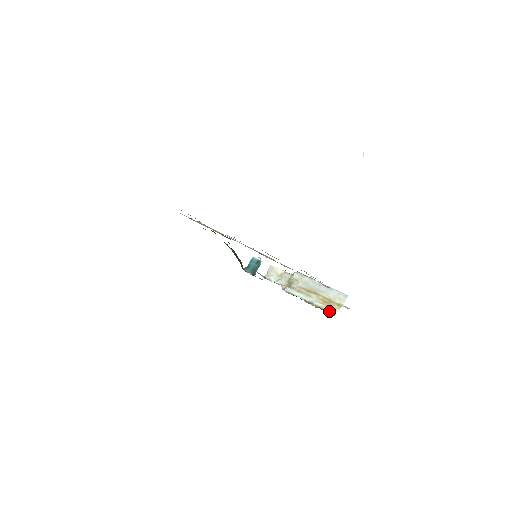
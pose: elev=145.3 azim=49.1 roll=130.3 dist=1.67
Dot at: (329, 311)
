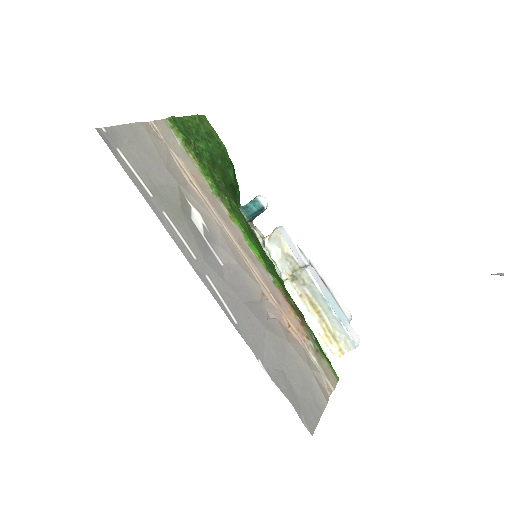
Dot at: occluded
